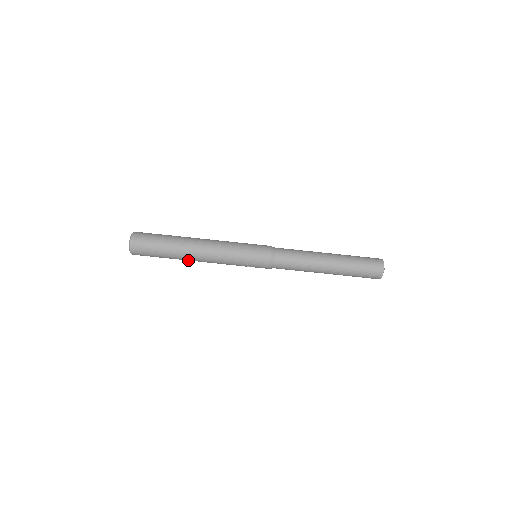
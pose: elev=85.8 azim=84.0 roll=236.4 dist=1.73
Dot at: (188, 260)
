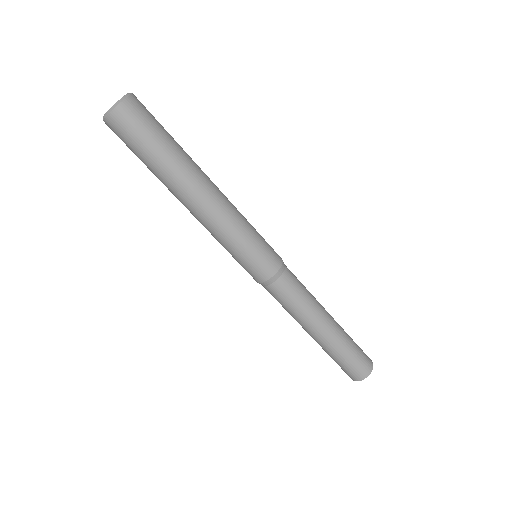
Dot at: occluded
